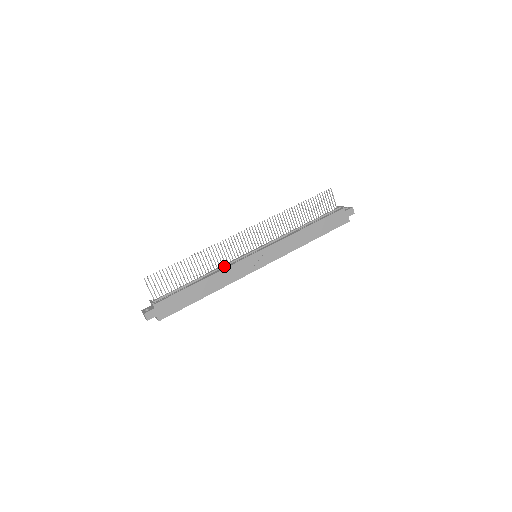
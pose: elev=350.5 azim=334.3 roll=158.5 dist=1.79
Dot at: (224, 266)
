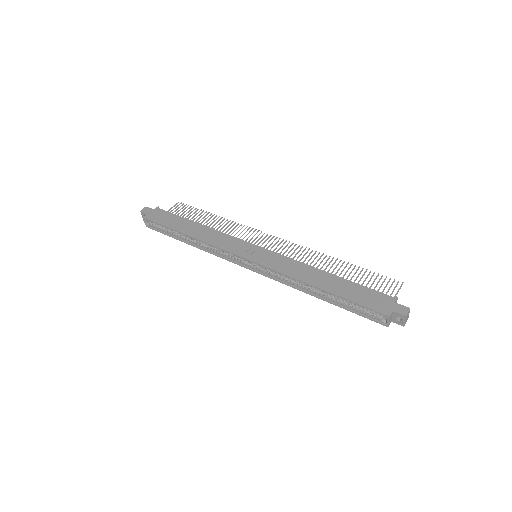
Dot at: occluded
